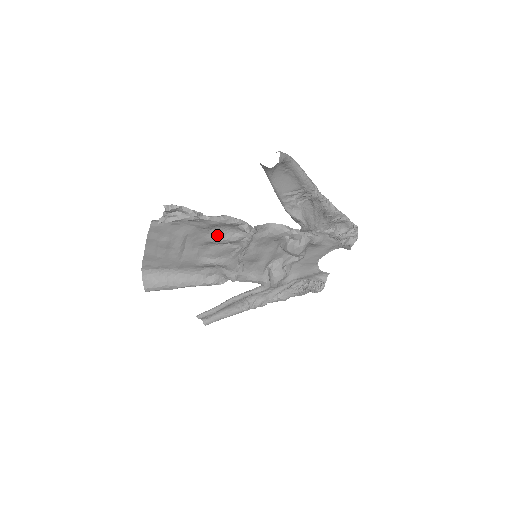
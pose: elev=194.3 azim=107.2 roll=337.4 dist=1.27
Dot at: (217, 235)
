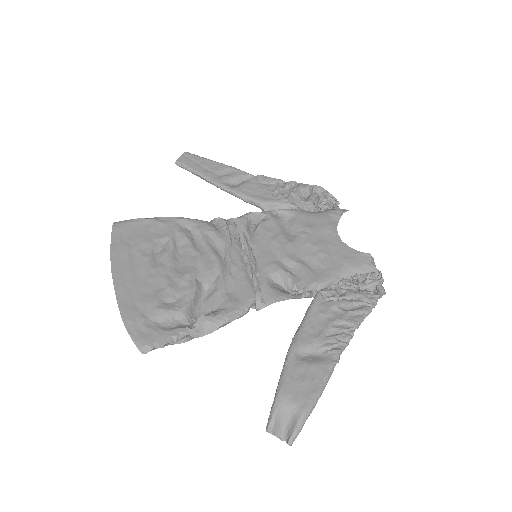
Dot at: (208, 297)
